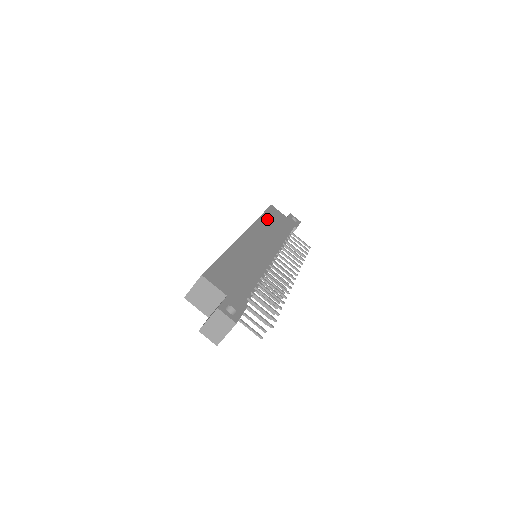
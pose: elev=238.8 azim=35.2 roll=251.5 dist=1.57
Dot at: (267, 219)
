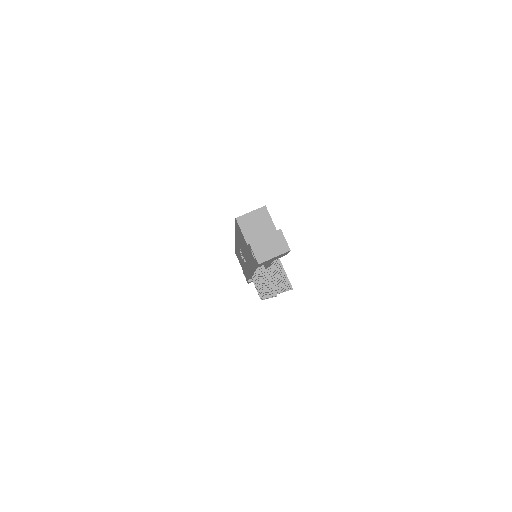
Dot at: occluded
